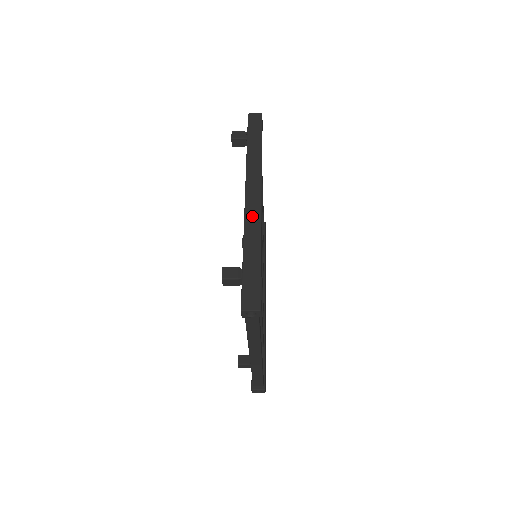
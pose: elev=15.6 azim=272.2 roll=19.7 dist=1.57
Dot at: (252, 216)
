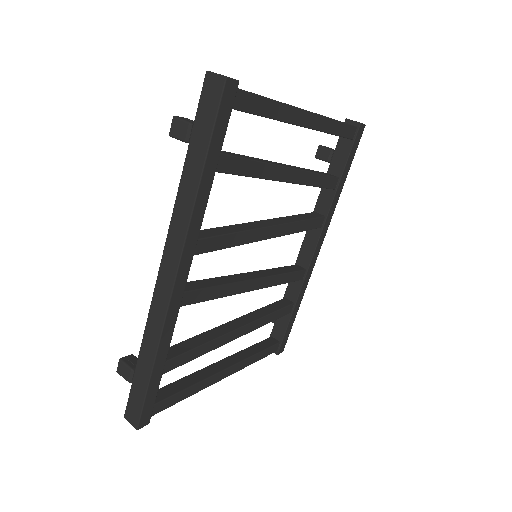
Dot at: (157, 308)
